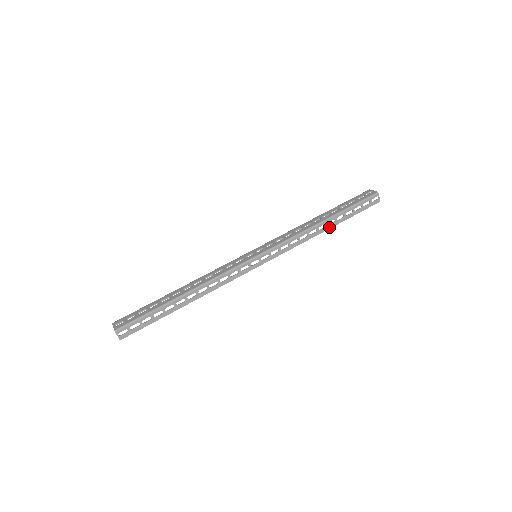
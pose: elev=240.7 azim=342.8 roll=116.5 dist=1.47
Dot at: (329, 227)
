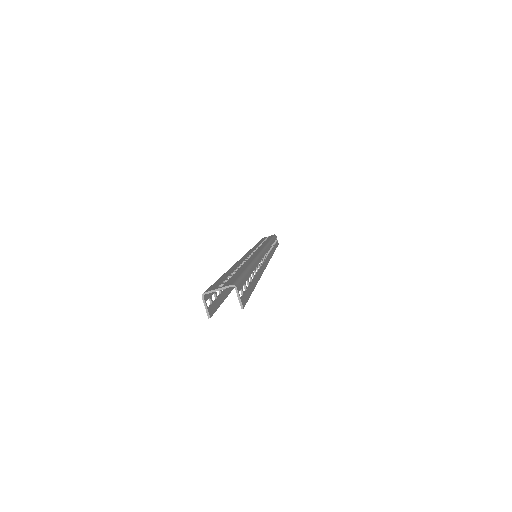
Dot at: (274, 249)
